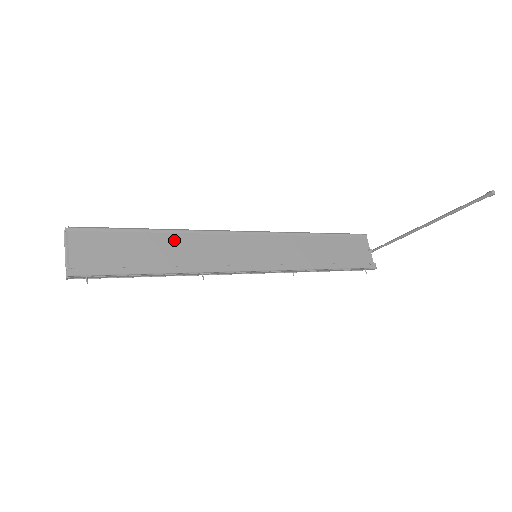
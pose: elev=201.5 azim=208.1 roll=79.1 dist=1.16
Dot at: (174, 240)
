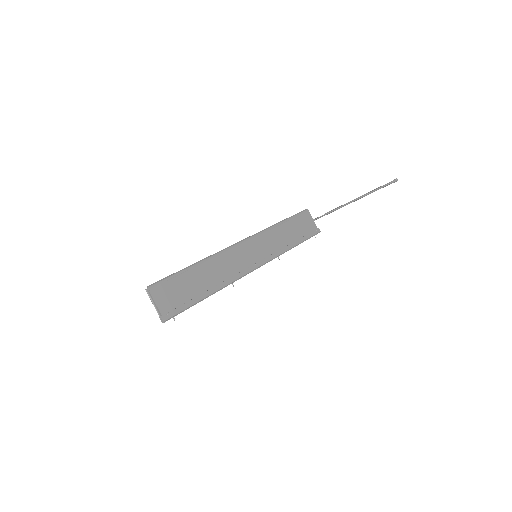
Dot at: (208, 267)
